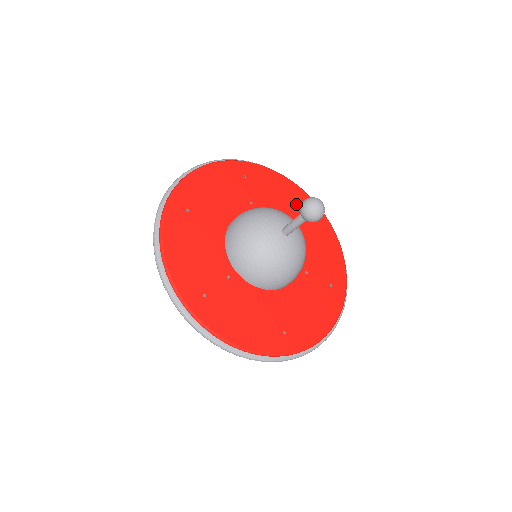
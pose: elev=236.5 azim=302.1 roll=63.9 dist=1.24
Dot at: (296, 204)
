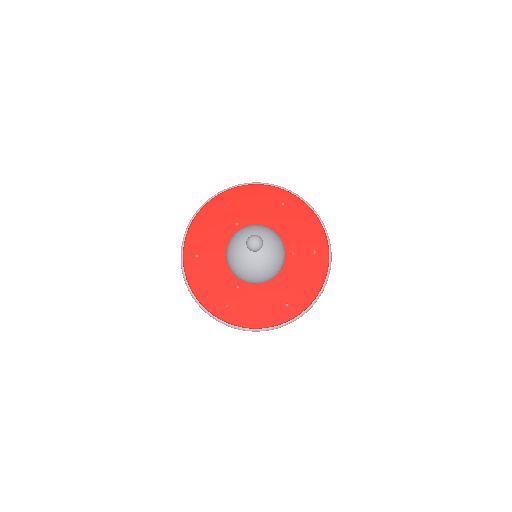
Dot at: (270, 203)
